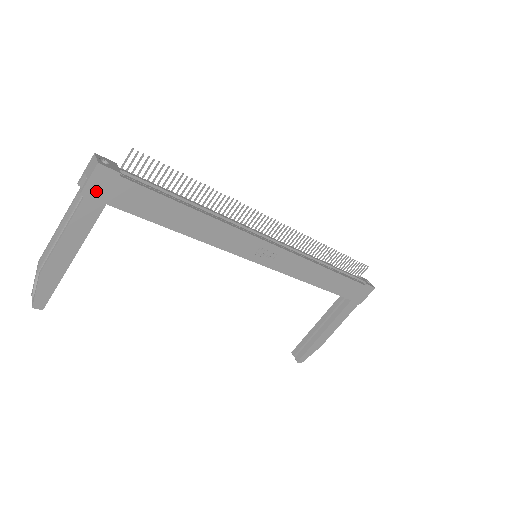
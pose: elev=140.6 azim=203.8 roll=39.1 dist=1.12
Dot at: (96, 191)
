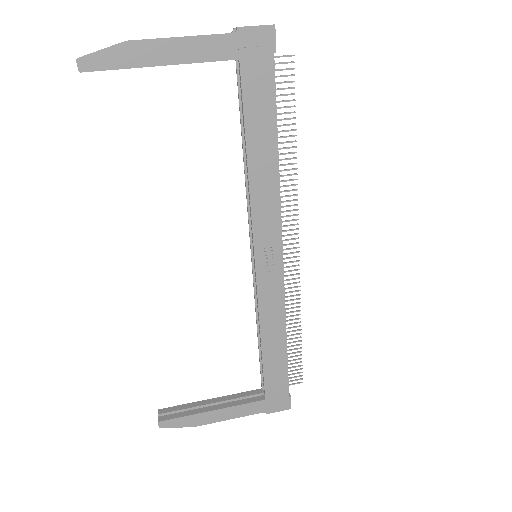
Dot at: (247, 41)
